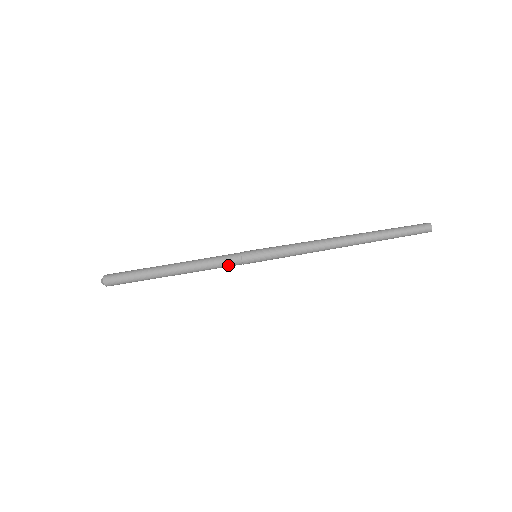
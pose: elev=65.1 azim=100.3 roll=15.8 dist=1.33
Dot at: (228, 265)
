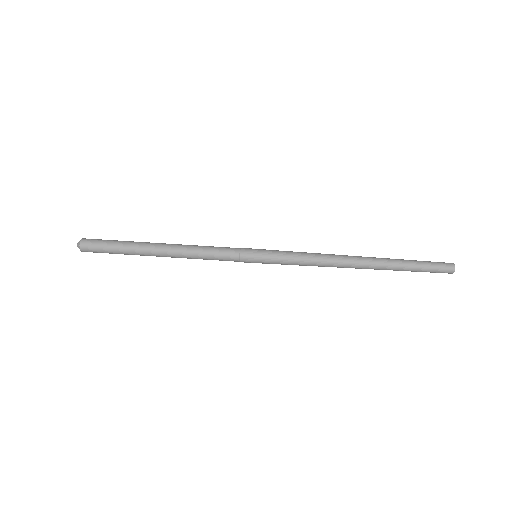
Dot at: (223, 252)
